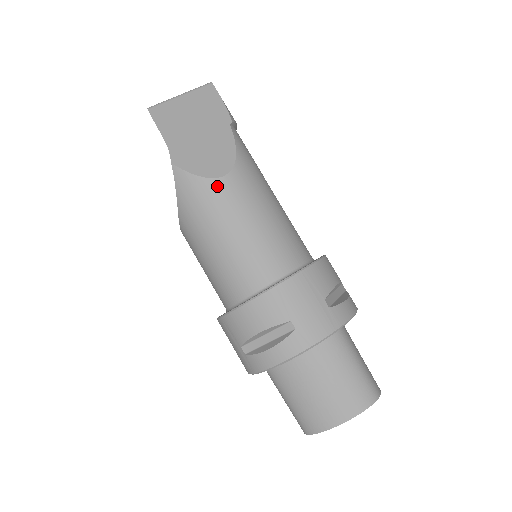
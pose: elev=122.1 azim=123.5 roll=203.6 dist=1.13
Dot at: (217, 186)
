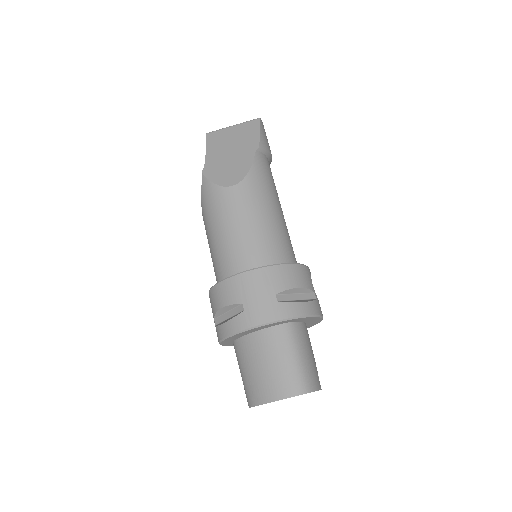
Dot at: (225, 193)
